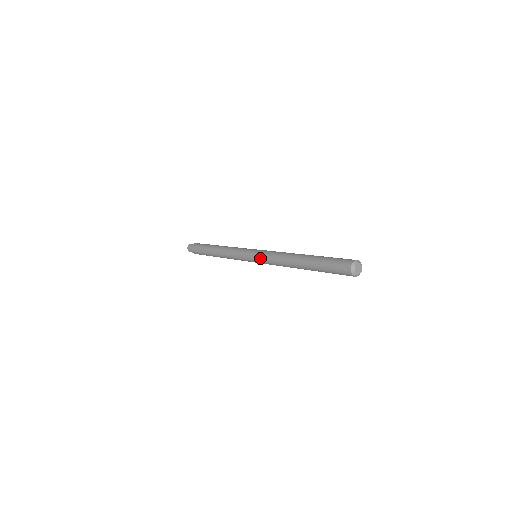
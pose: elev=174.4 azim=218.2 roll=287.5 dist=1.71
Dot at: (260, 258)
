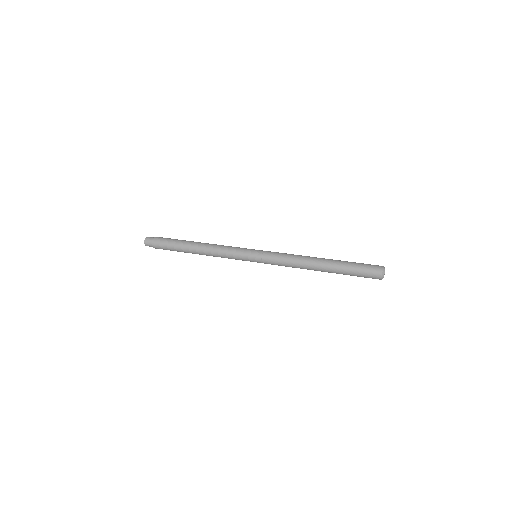
Dot at: (268, 262)
